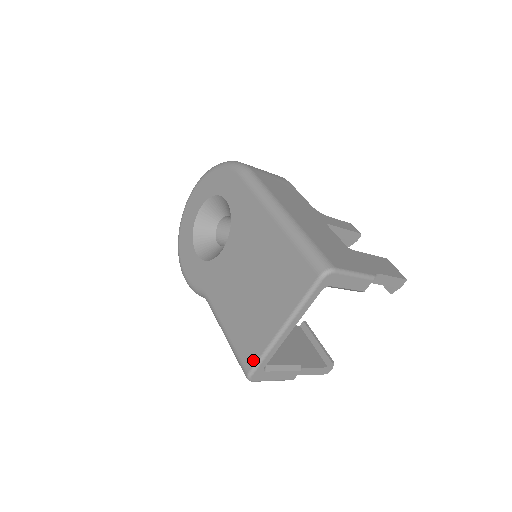
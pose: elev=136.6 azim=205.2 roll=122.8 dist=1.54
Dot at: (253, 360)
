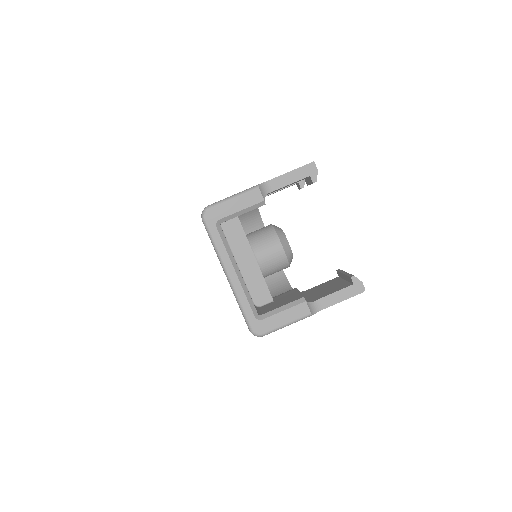
Dot at: (244, 318)
